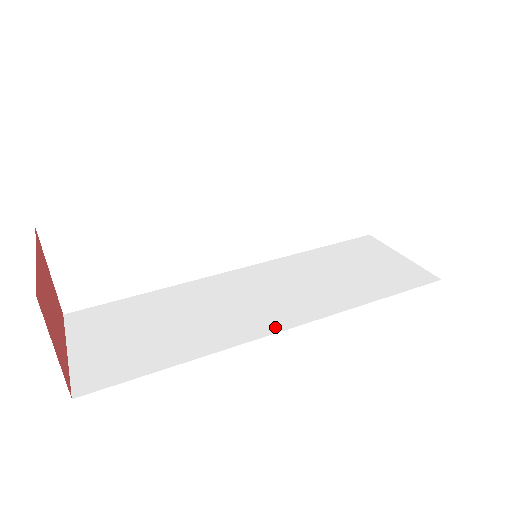
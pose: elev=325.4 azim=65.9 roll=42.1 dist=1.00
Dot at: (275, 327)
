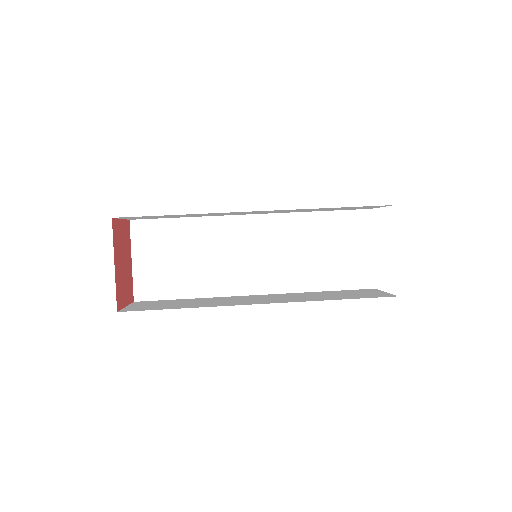
Dot at: (252, 290)
